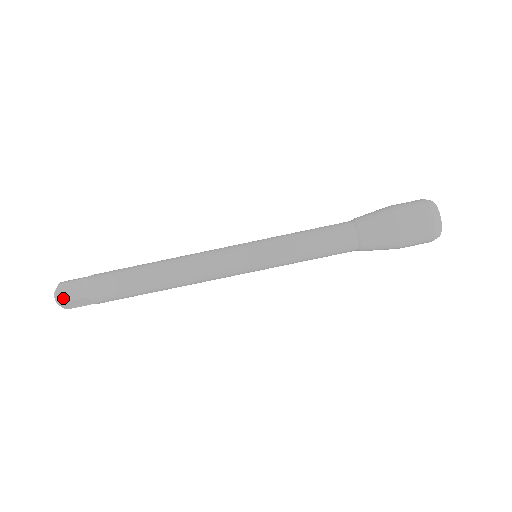
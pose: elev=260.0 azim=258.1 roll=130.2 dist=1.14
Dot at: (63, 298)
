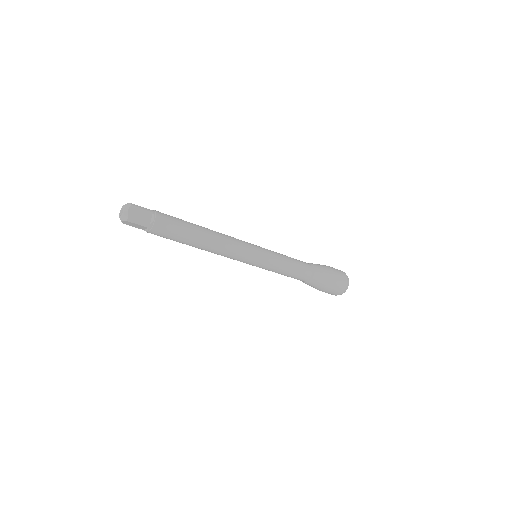
Dot at: (126, 224)
